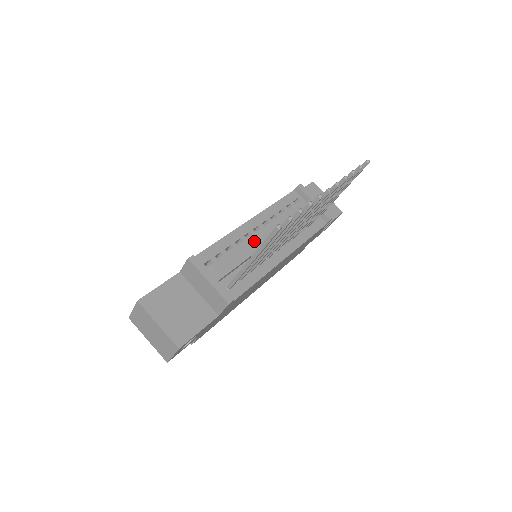
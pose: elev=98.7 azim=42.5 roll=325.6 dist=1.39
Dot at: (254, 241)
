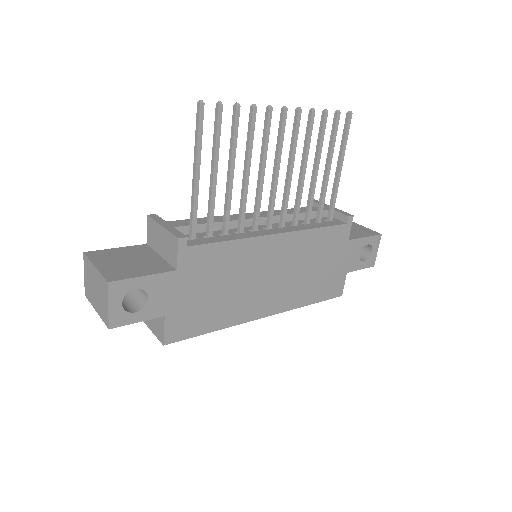
Dot at: (236, 215)
